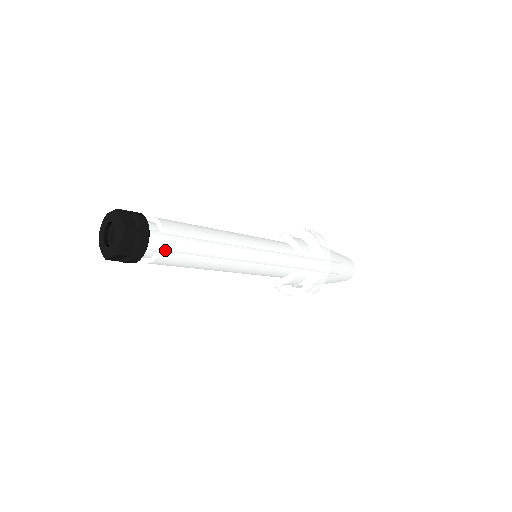
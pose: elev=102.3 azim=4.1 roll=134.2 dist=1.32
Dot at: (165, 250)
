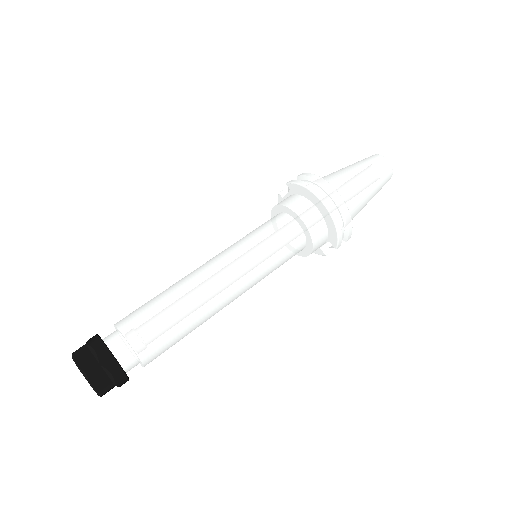
Dot at: (143, 353)
